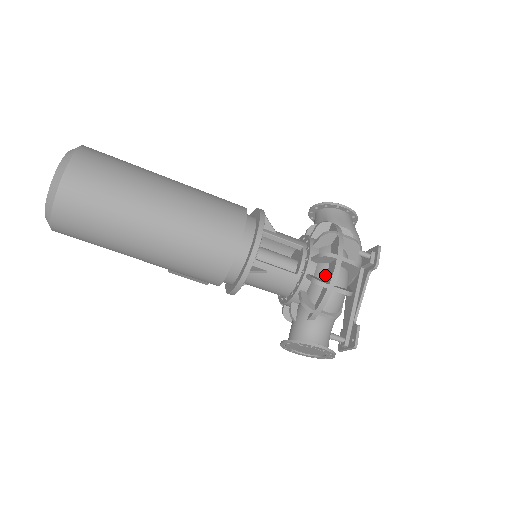
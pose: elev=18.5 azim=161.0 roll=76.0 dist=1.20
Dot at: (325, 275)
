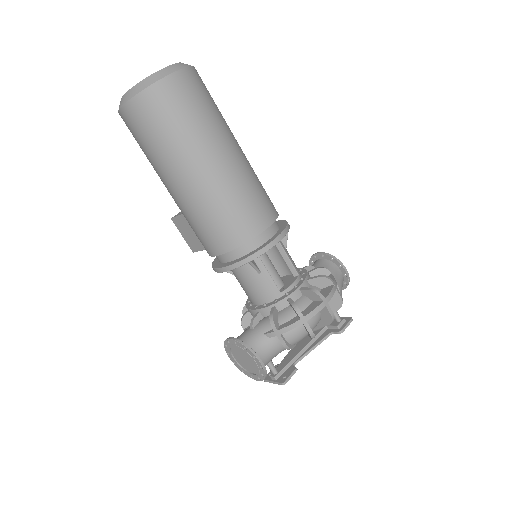
Dot at: (304, 308)
